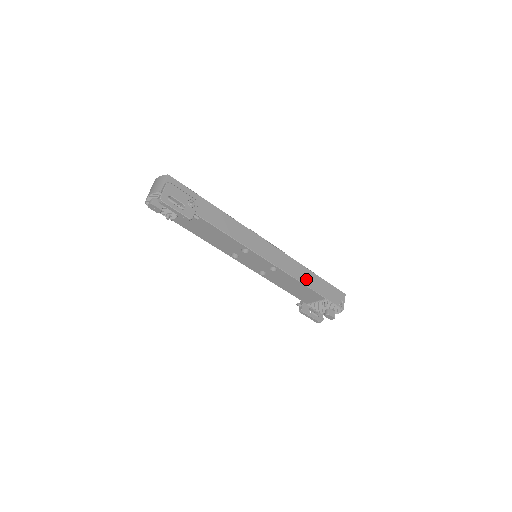
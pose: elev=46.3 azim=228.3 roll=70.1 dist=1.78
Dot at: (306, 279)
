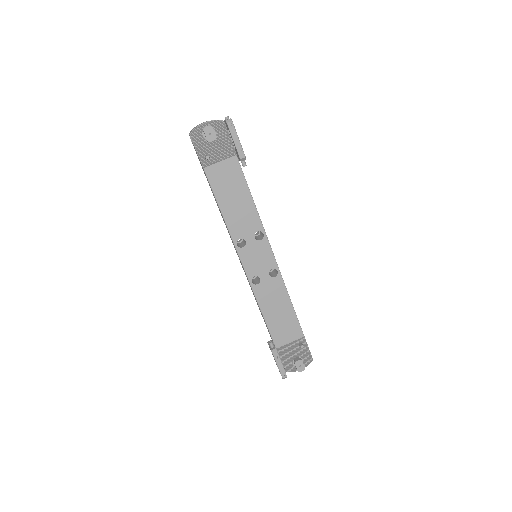
Dot at: occluded
